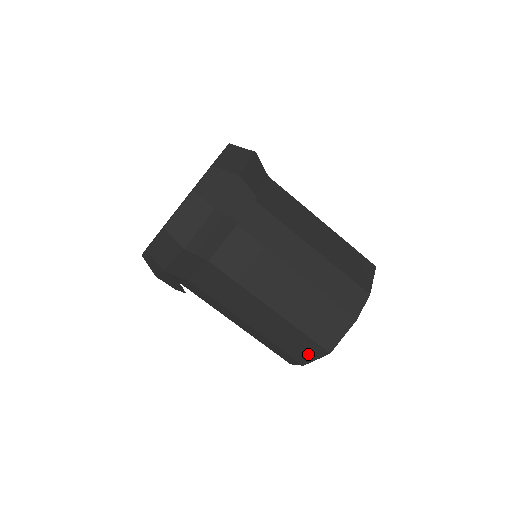
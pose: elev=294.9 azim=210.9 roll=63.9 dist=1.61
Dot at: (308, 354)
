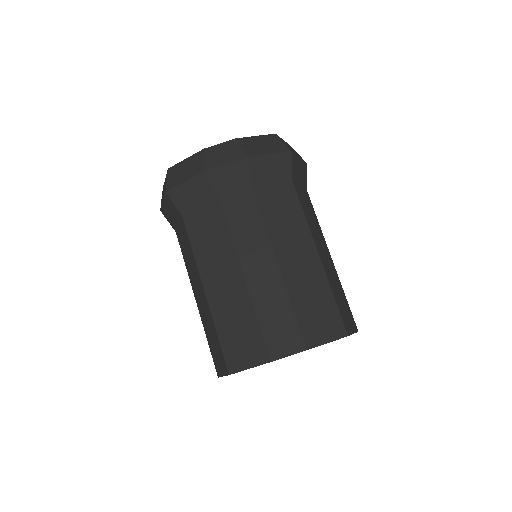
Dot at: (220, 365)
